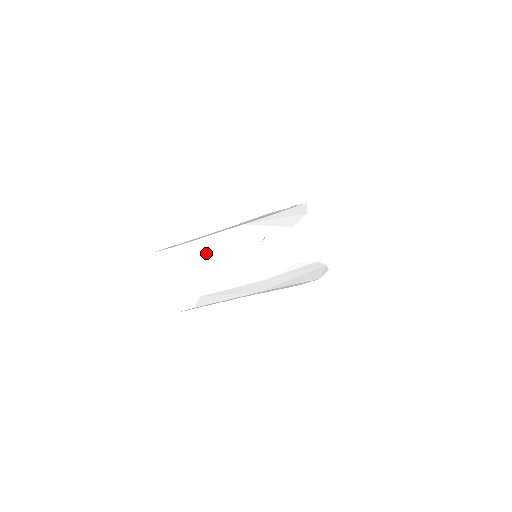
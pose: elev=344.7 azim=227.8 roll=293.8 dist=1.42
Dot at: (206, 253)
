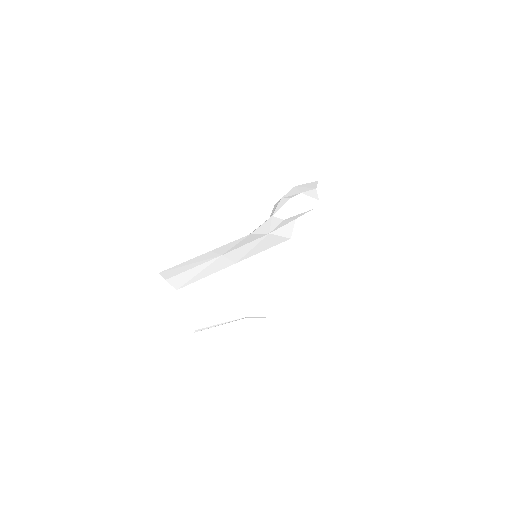
Dot at: (214, 310)
